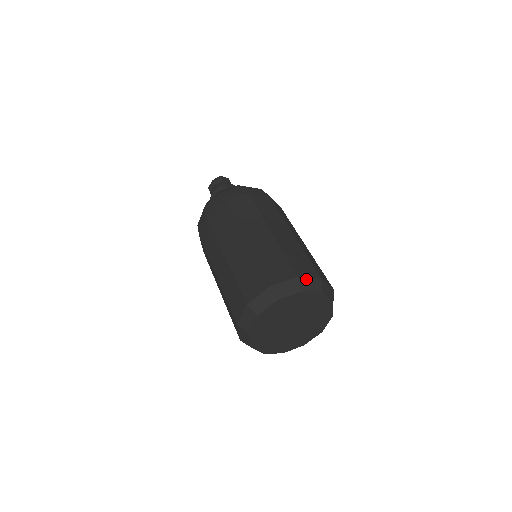
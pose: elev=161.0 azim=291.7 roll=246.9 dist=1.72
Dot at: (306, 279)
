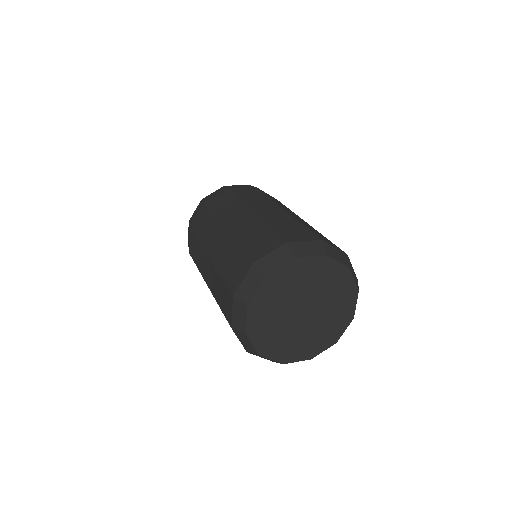
Dot at: (331, 247)
